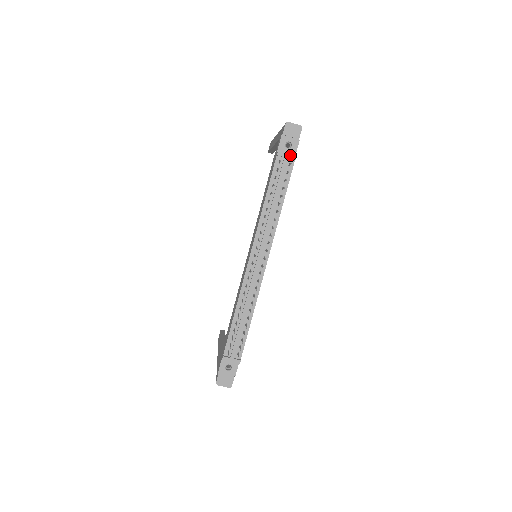
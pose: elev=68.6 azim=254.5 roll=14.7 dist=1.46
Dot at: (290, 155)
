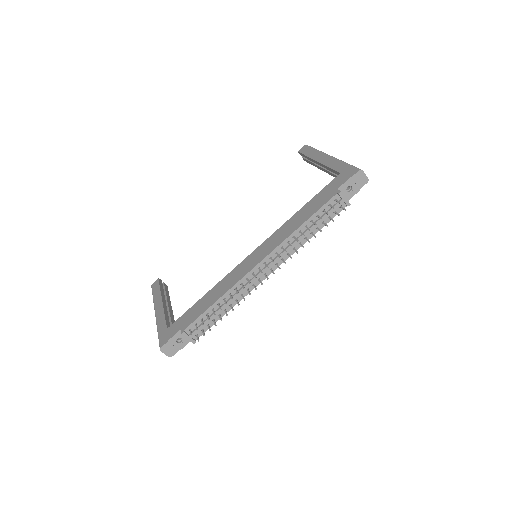
Dot at: (347, 200)
